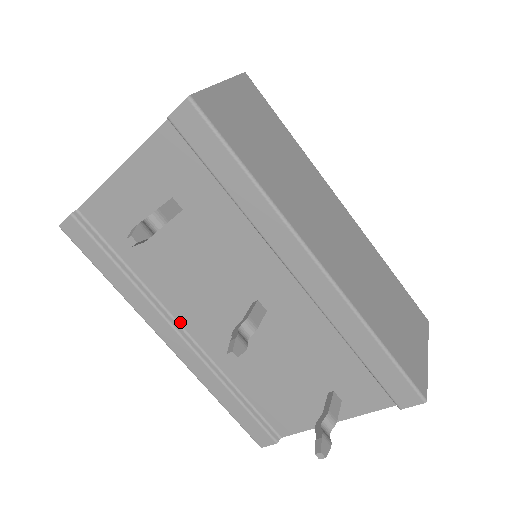
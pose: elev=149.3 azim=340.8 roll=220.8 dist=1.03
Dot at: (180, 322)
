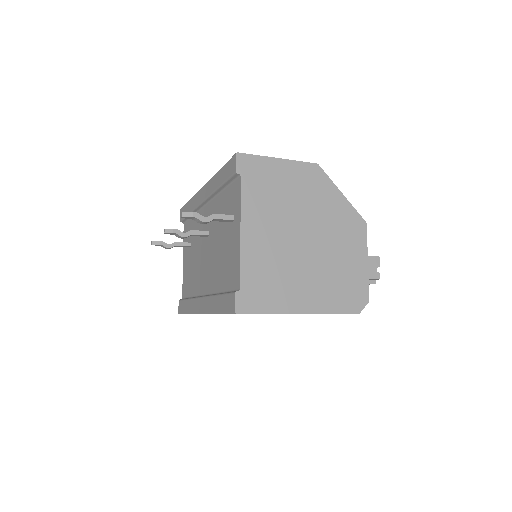
Dot at: (203, 294)
